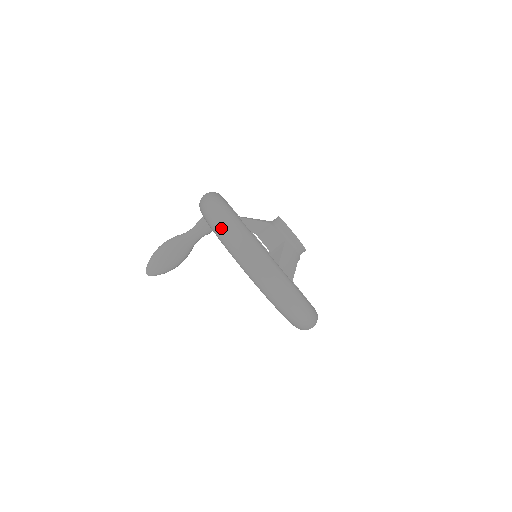
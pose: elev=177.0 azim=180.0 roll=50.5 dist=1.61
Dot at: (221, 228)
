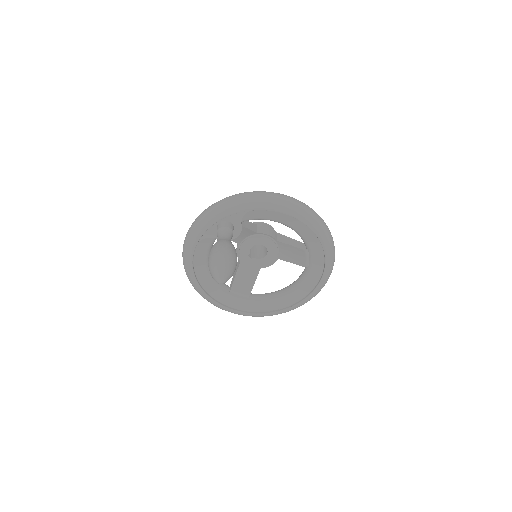
Dot at: (292, 201)
